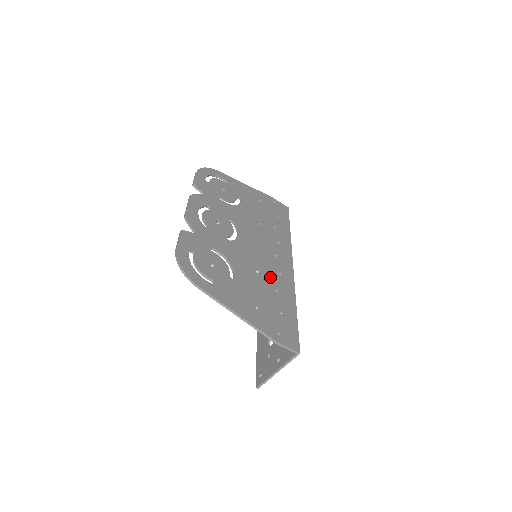
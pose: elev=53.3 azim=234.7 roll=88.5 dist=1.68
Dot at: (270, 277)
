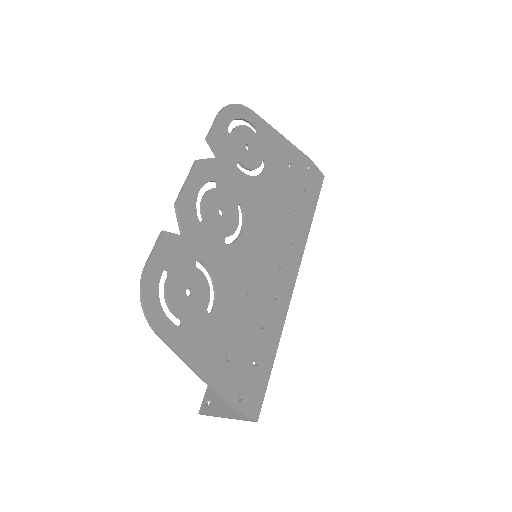
Dot at: (261, 303)
